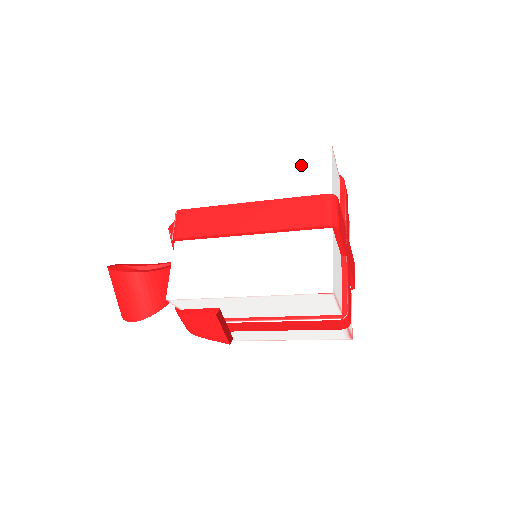
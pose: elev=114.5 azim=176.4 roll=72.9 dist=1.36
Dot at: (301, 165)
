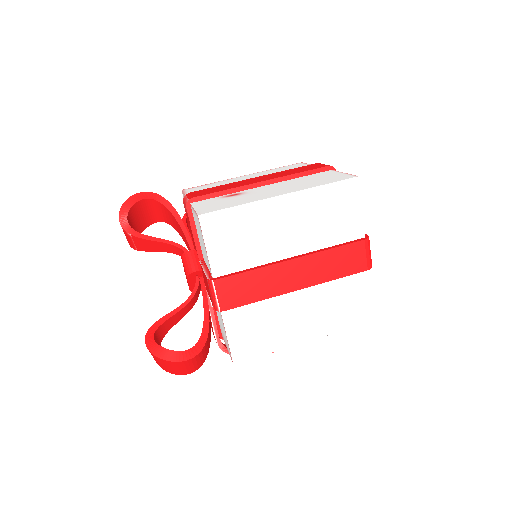
Dot at: (333, 206)
